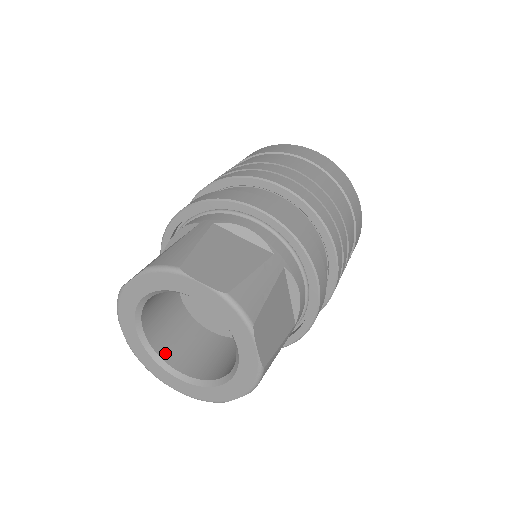
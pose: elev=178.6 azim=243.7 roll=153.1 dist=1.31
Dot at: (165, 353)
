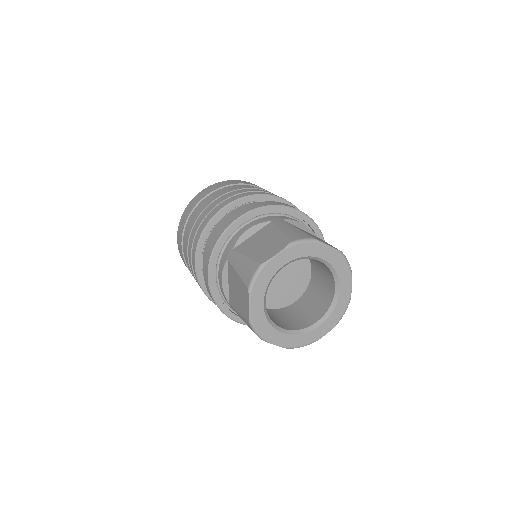
Dot at: occluded
